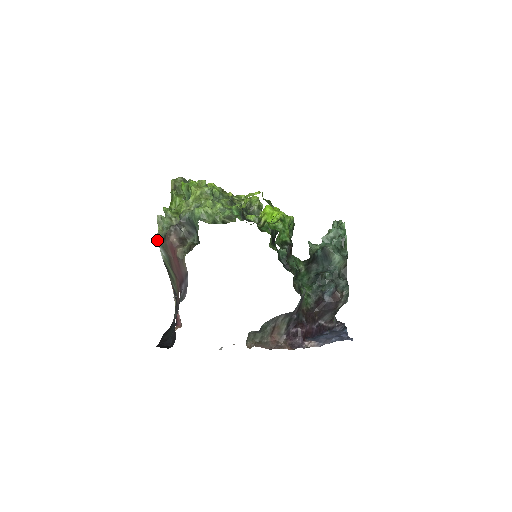
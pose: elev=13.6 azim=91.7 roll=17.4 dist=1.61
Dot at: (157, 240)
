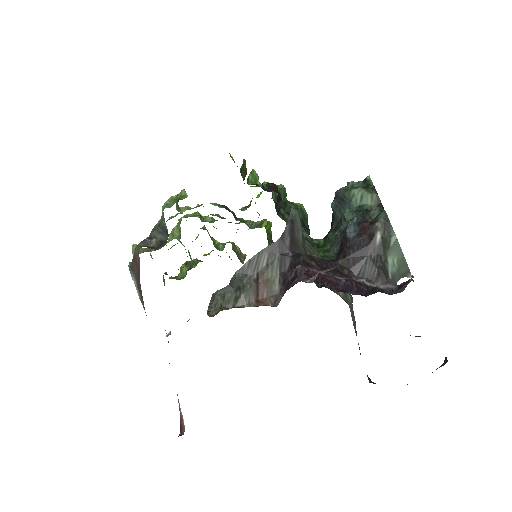
Dot at: occluded
